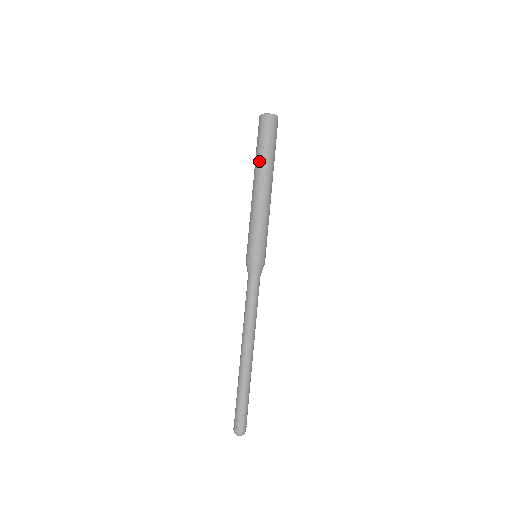
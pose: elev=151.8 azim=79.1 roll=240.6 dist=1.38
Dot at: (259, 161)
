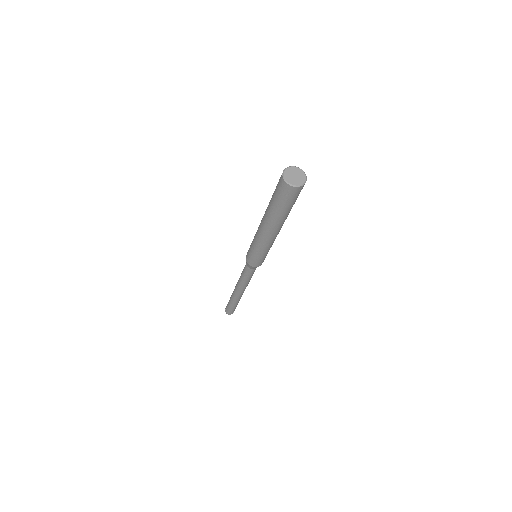
Dot at: (283, 219)
